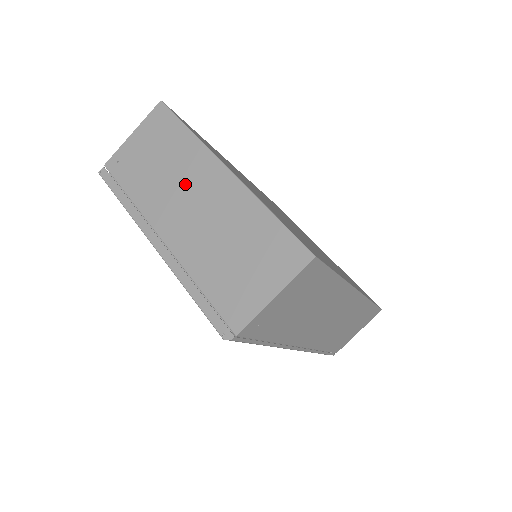
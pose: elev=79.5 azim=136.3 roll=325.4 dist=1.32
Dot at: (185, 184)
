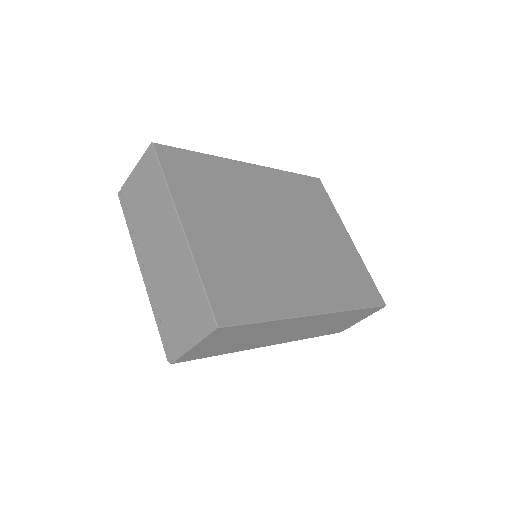
Dot at: (159, 229)
